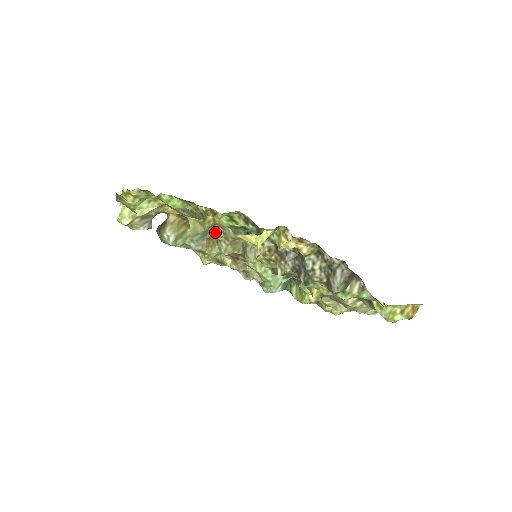
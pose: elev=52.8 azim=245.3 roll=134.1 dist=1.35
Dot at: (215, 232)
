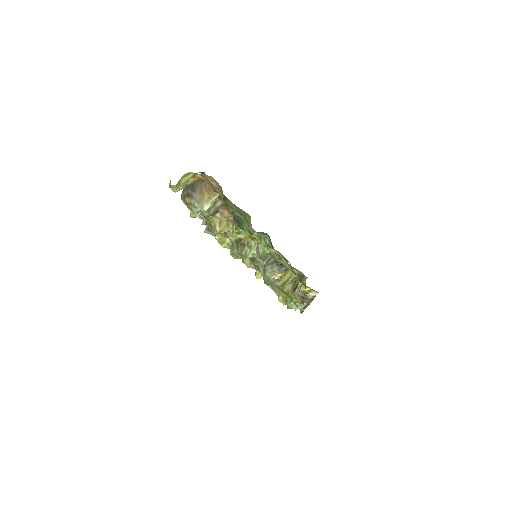
Dot at: (245, 231)
